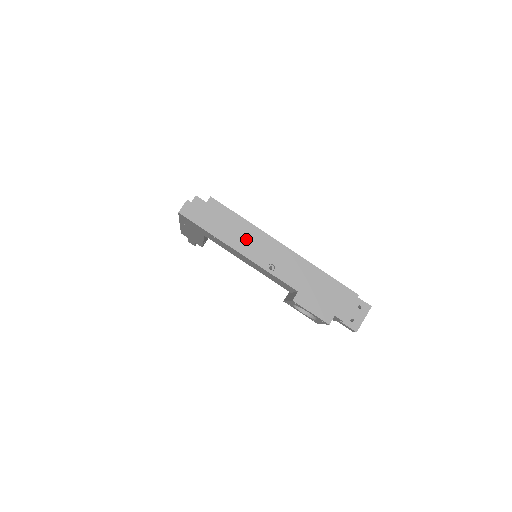
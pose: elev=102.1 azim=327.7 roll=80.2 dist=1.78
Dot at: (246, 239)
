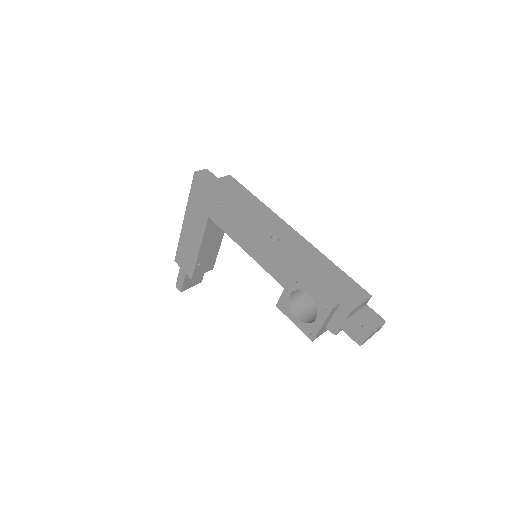
Dot at: (255, 211)
